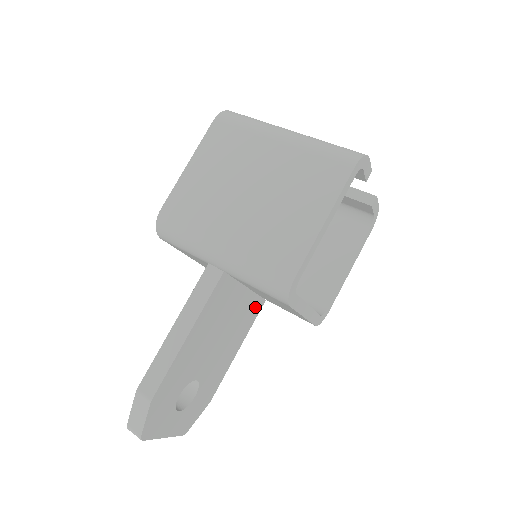
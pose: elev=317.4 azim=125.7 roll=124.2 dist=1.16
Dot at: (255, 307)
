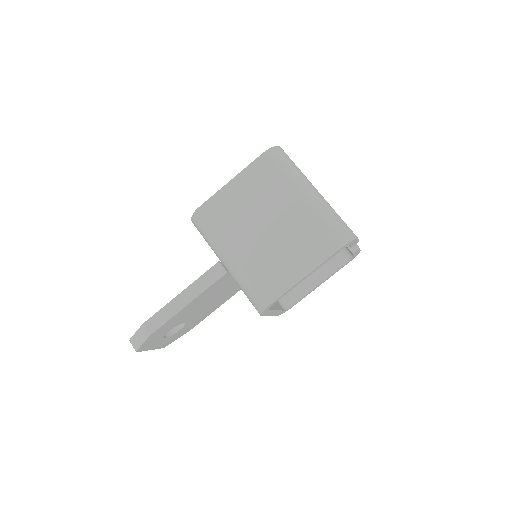
Dot at: occluded
